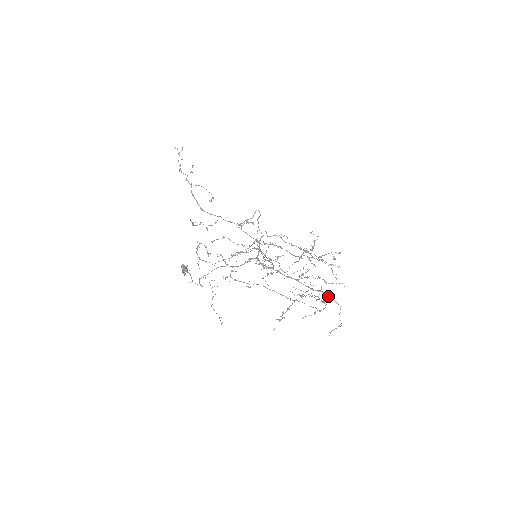
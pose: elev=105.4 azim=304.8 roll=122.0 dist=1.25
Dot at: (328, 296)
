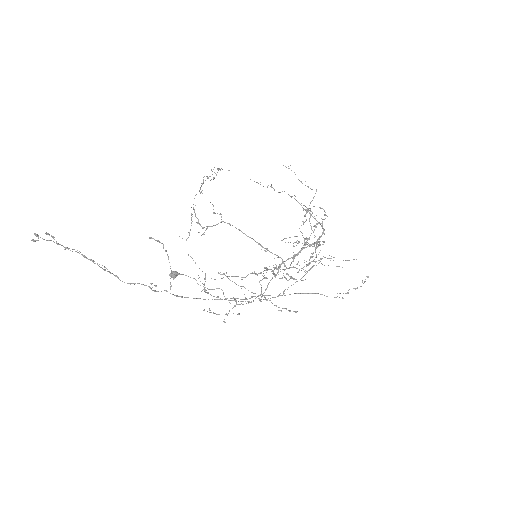
Dot at: (322, 227)
